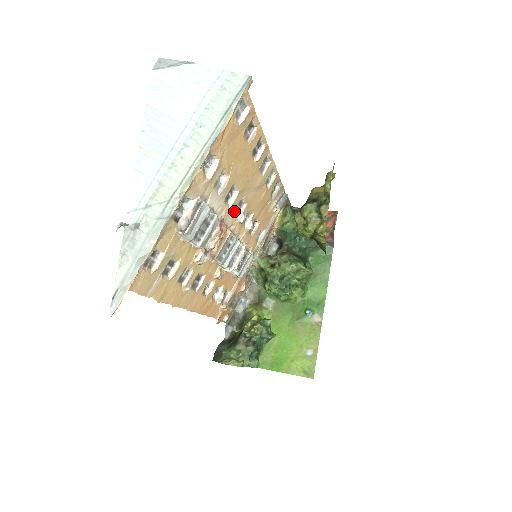
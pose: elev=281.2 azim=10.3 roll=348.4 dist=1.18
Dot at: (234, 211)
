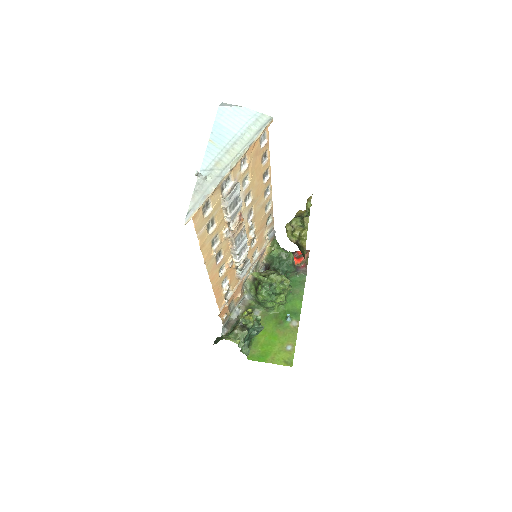
Dot at: (247, 213)
